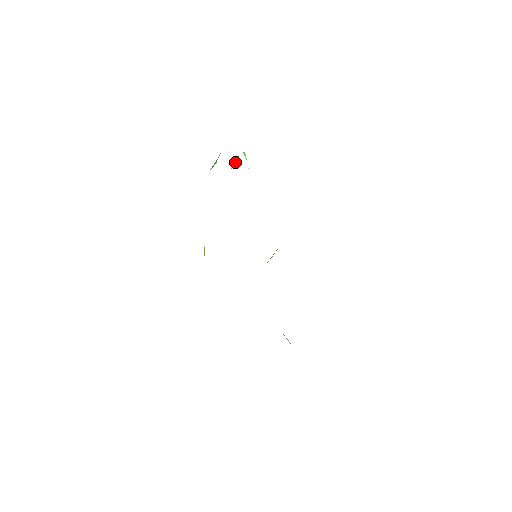
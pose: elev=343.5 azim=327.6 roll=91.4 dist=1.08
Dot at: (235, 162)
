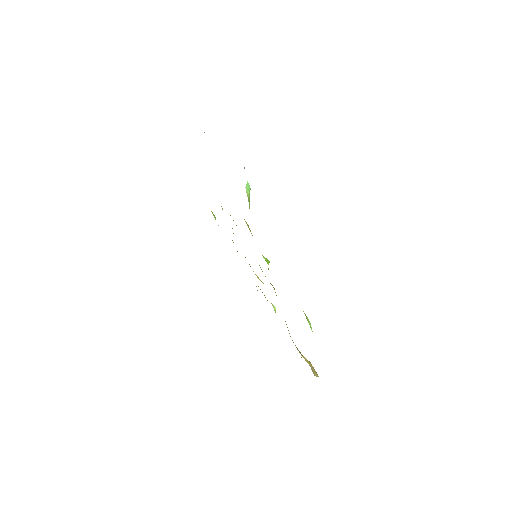
Dot at: occluded
